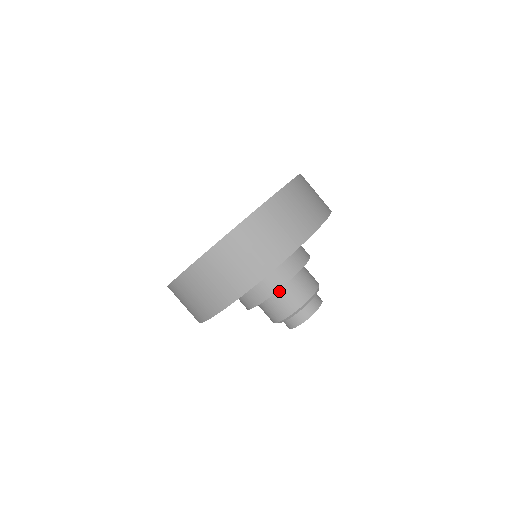
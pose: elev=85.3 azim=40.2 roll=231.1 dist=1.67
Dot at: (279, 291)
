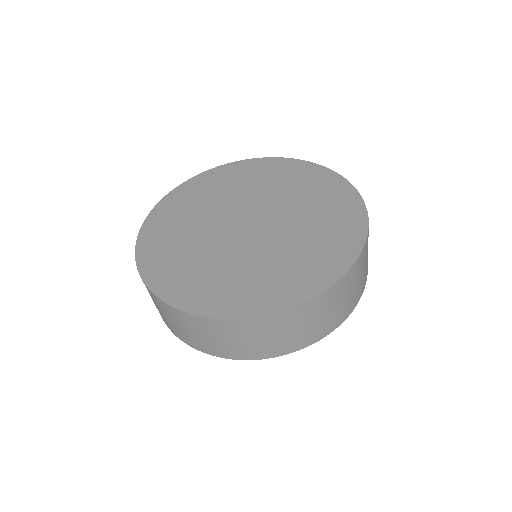
Dot at: occluded
